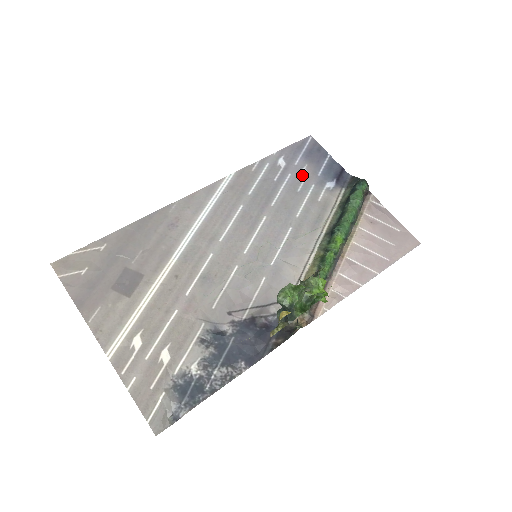
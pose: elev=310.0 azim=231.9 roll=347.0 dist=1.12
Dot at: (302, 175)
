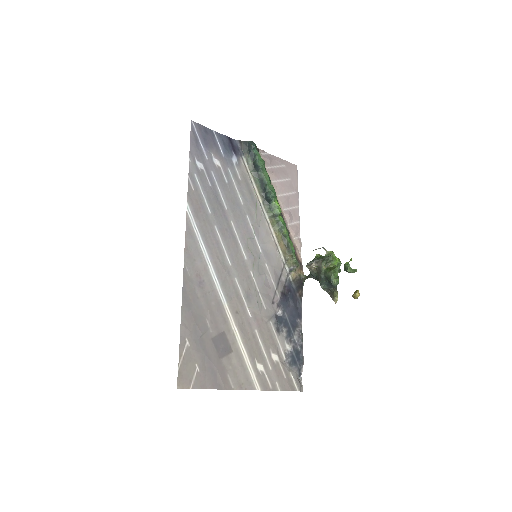
Dot at: (217, 166)
